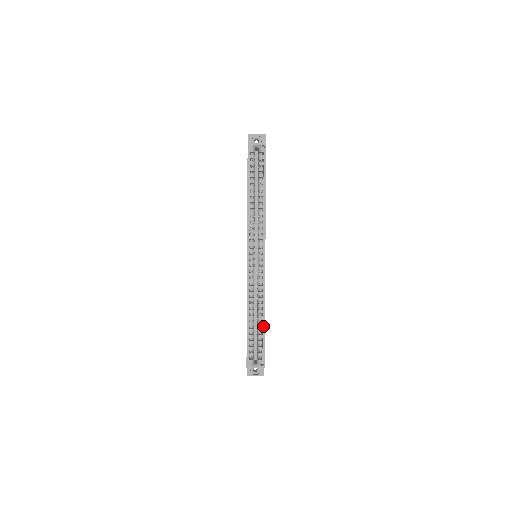
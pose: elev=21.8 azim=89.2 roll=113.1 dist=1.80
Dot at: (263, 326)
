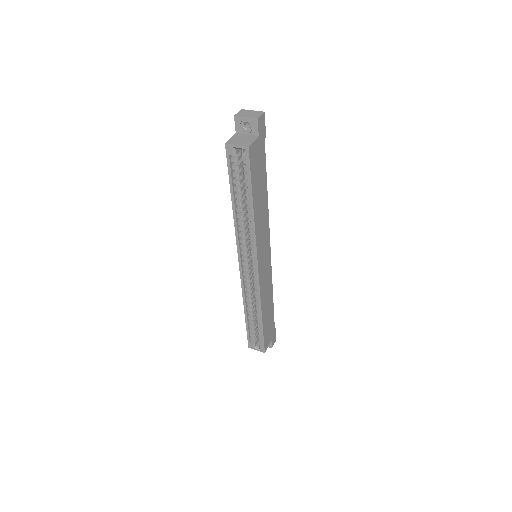
Dot at: (261, 324)
